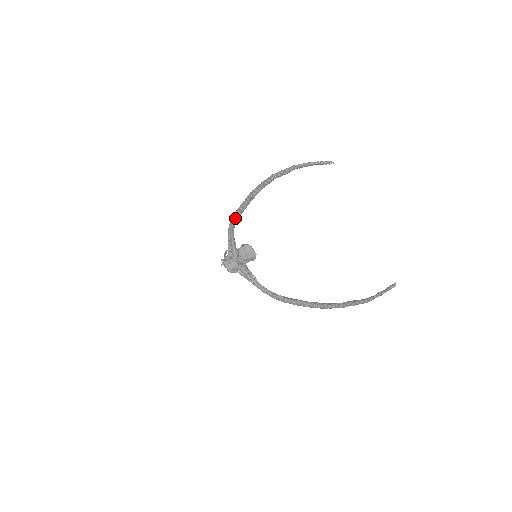
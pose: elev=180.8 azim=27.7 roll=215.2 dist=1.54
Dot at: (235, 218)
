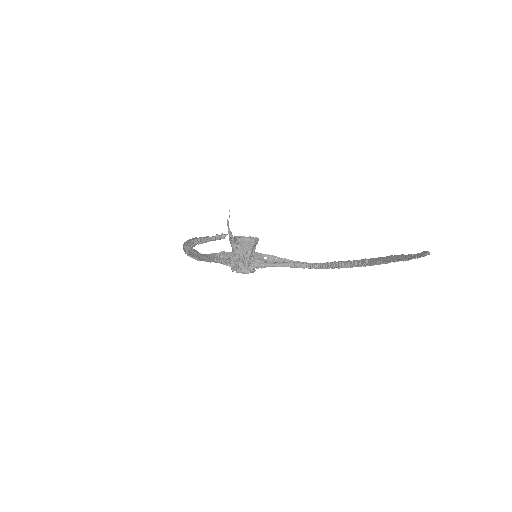
Dot at: (201, 260)
